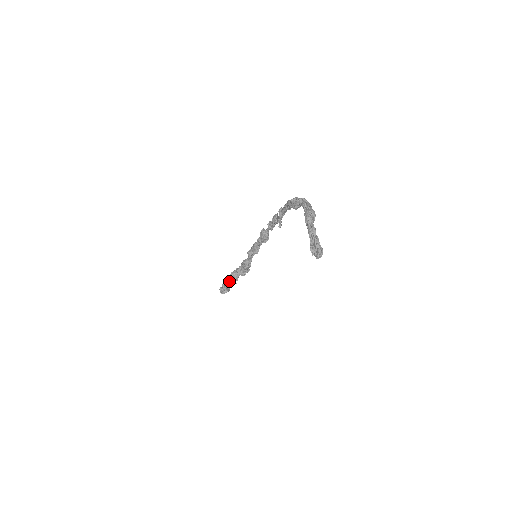
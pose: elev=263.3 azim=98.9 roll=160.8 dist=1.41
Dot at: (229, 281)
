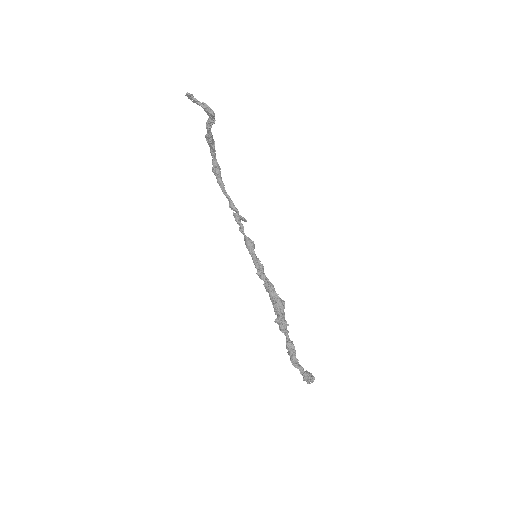
Dot at: (282, 332)
